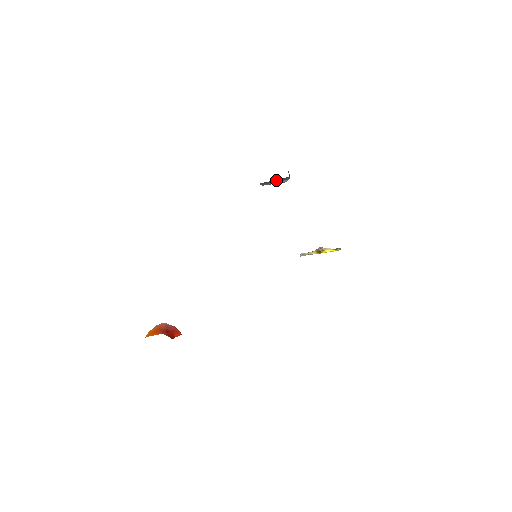
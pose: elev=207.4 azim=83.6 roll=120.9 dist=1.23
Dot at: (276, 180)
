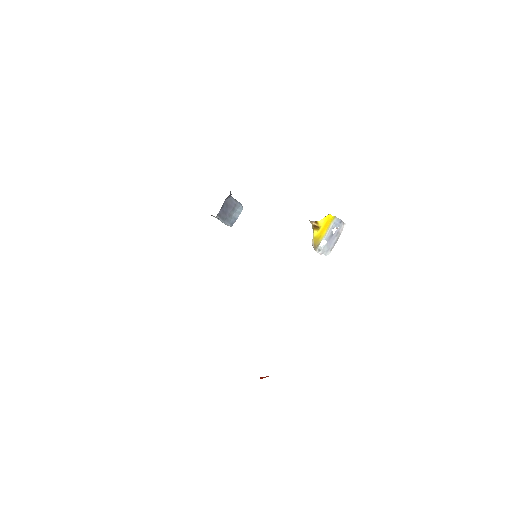
Dot at: (225, 206)
